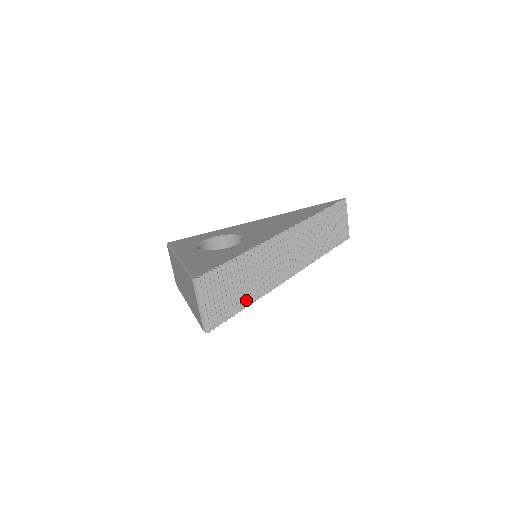
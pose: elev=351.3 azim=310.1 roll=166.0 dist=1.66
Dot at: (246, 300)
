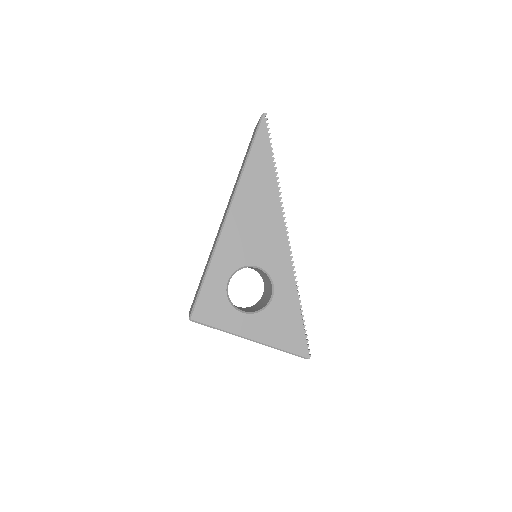
Dot at: occluded
